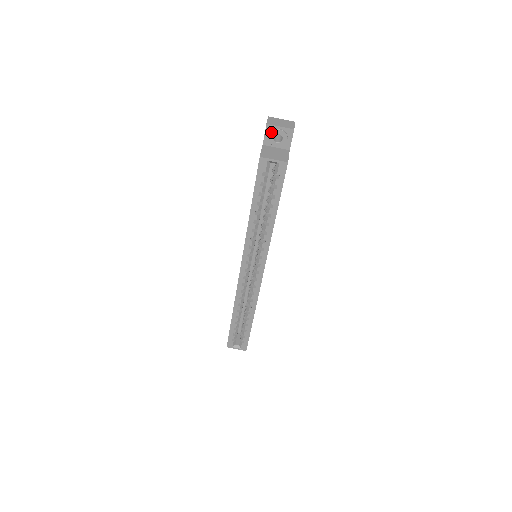
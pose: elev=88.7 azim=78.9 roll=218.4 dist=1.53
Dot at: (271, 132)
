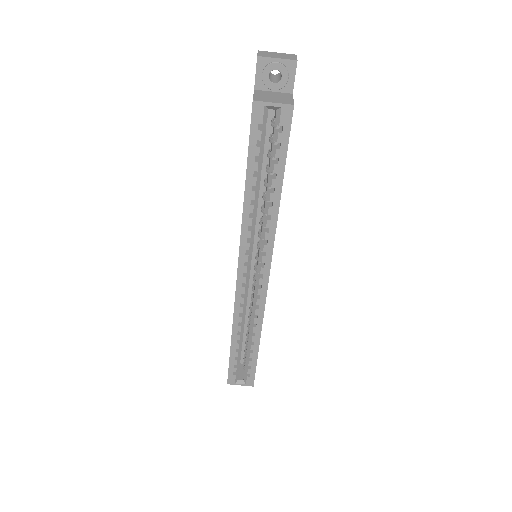
Dot at: (265, 68)
